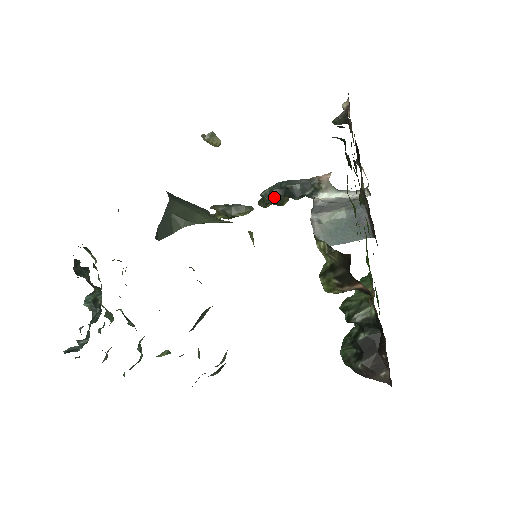
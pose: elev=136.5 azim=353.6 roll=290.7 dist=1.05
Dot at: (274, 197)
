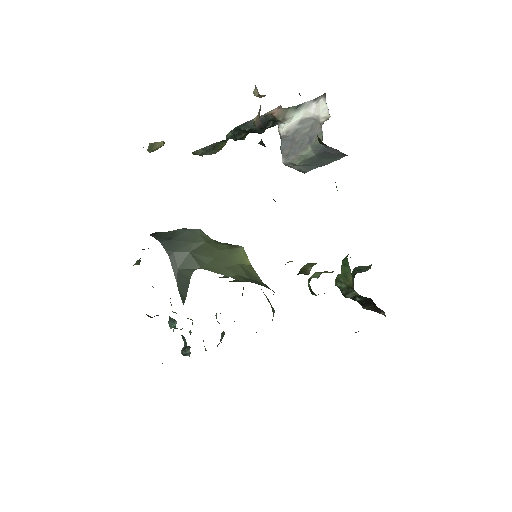
Dot at: (240, 139)
